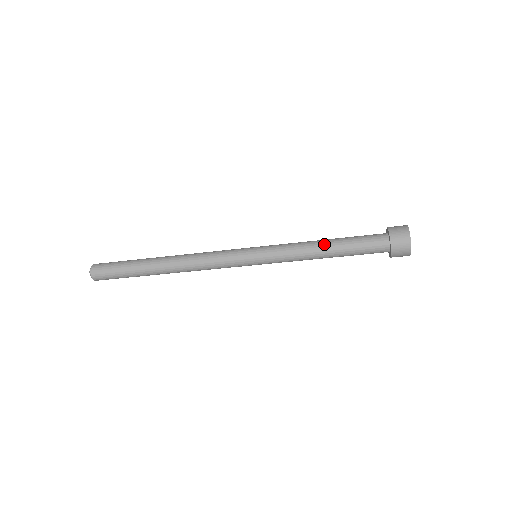
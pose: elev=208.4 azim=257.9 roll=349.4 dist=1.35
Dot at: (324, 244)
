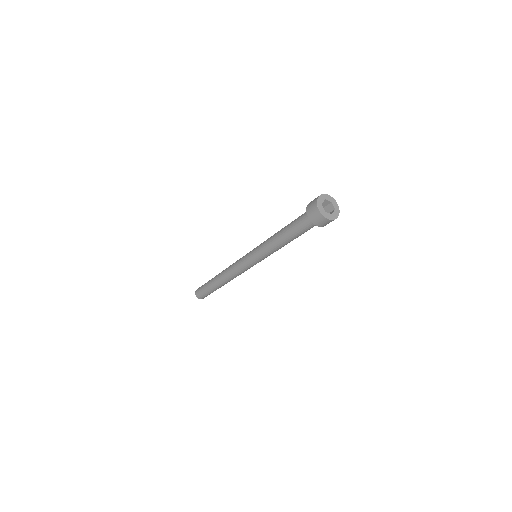
Dot at: (281, 240)
